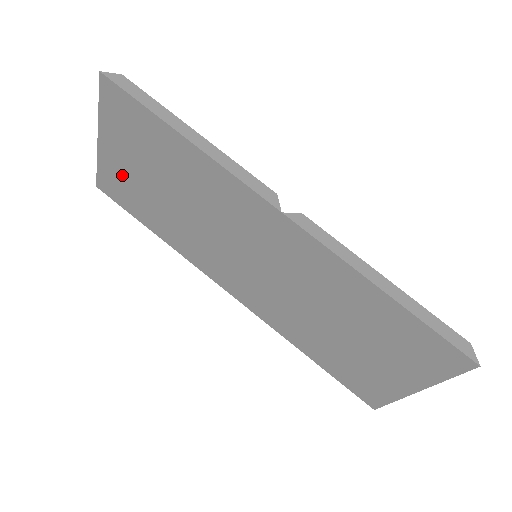
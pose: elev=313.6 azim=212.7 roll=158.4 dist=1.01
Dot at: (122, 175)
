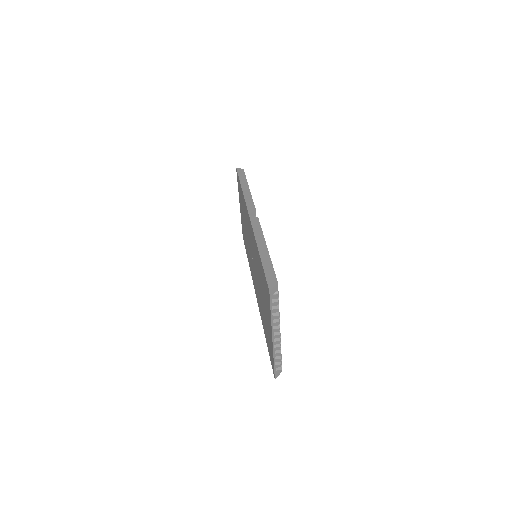
Dot at: occluded
